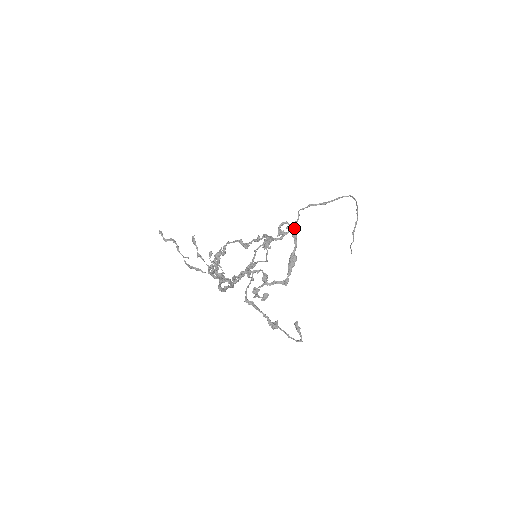
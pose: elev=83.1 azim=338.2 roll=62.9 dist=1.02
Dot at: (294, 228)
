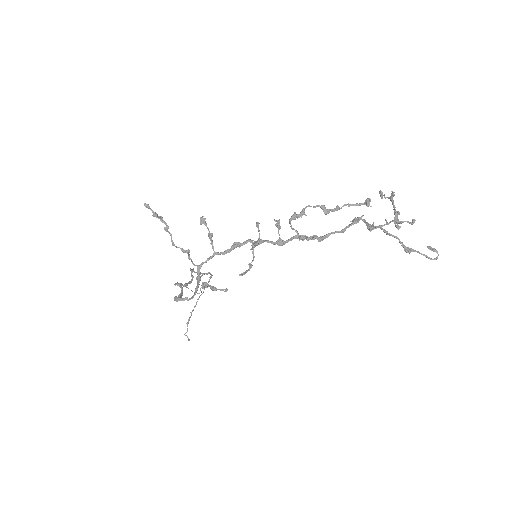
Dot at: (394, 194)
